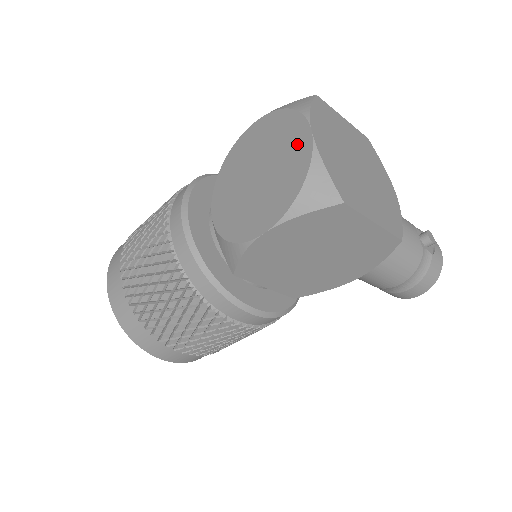
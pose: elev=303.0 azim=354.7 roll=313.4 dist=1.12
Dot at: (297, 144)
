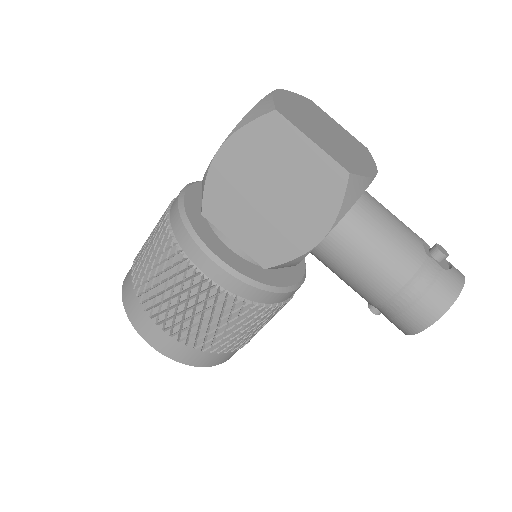
Dot at: occluded
